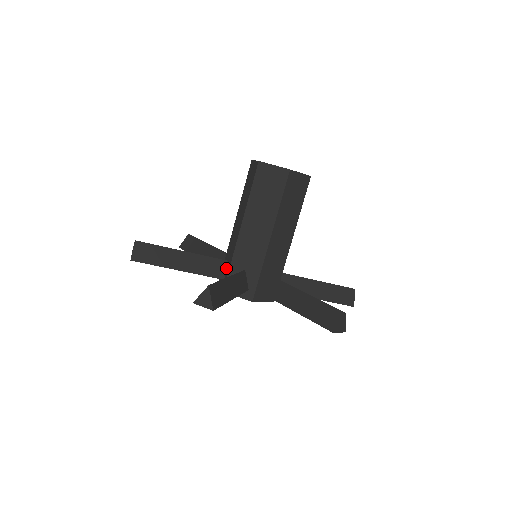
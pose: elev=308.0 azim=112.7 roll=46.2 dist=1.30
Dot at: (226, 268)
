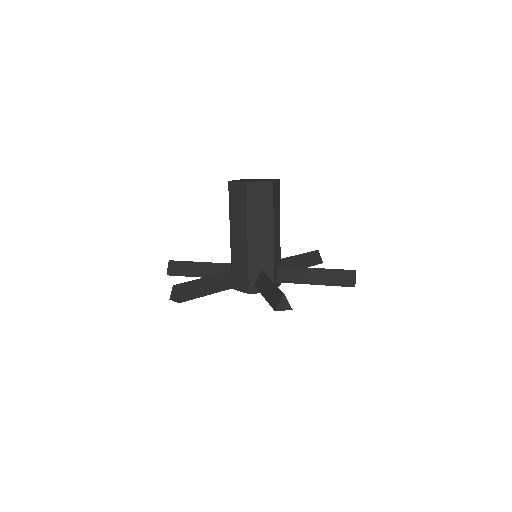
Dot at: (241, 275)
